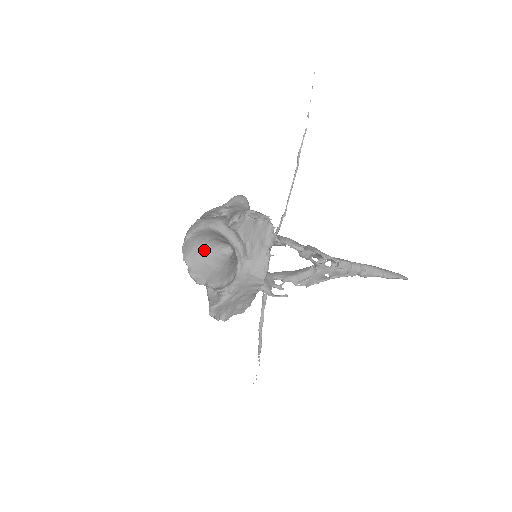
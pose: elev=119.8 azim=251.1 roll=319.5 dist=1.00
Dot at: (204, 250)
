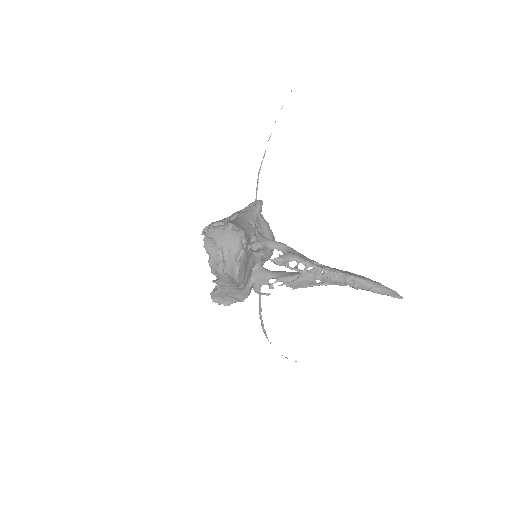
Dot at: occluded
